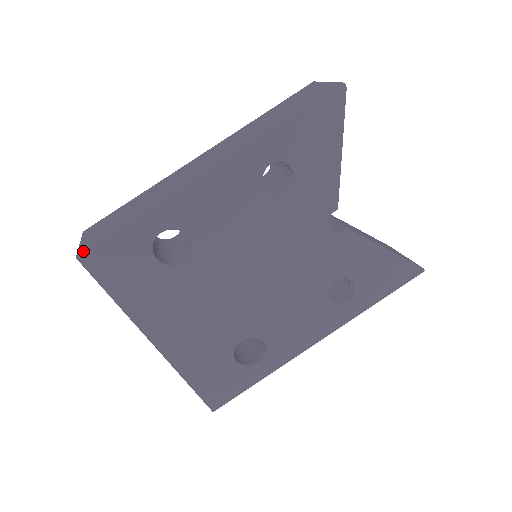
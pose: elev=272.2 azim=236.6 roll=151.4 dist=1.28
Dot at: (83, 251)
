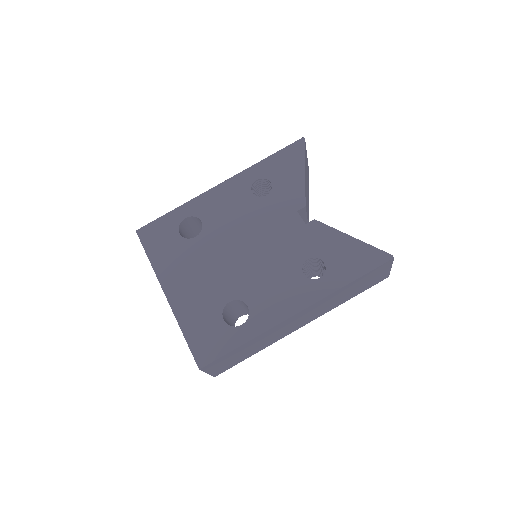
Dot at: (141, 229)
